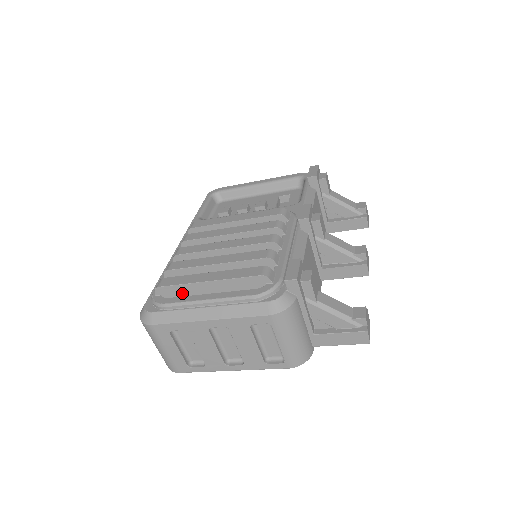
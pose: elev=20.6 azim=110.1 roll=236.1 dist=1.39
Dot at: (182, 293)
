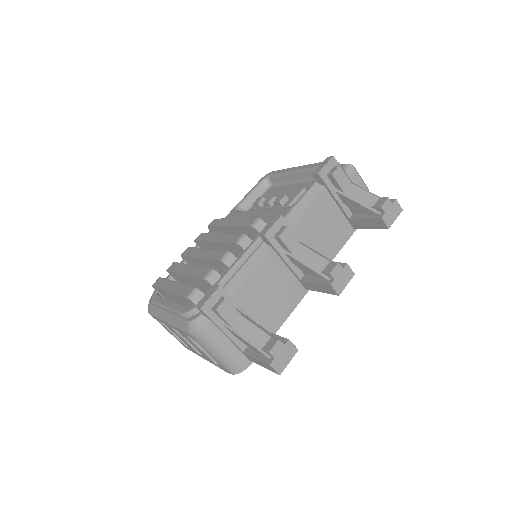
Dot at: (164, 293)
